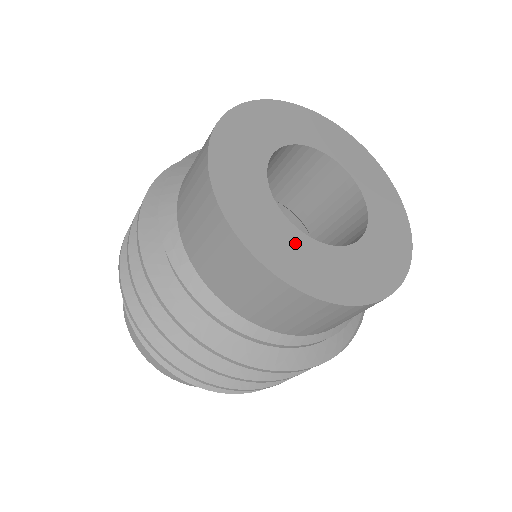
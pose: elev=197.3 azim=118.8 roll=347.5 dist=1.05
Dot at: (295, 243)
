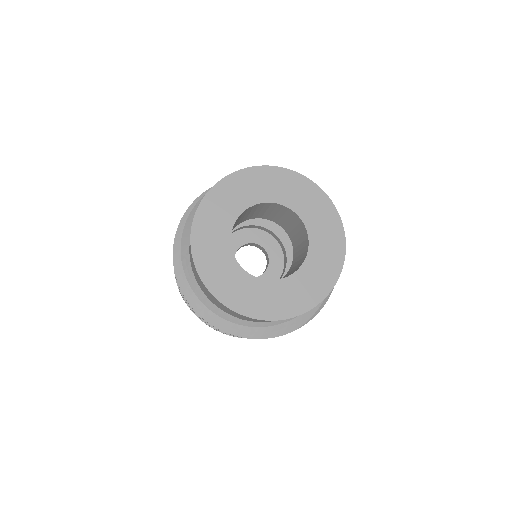
Dot at: (241, 282)
